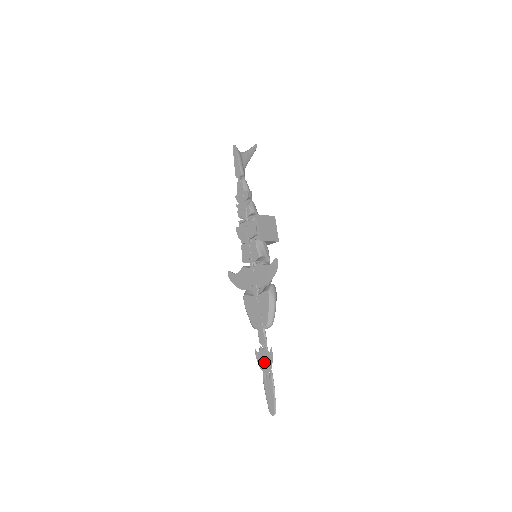
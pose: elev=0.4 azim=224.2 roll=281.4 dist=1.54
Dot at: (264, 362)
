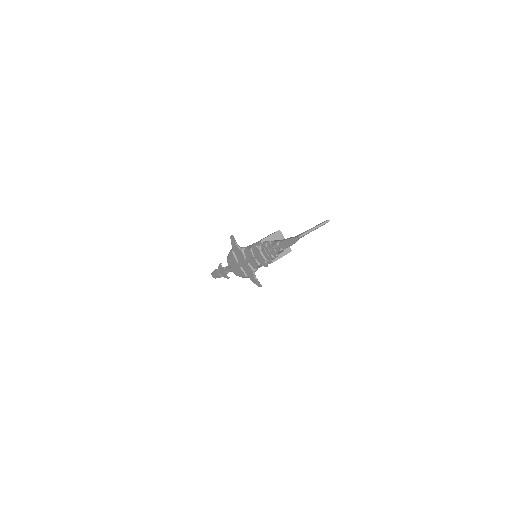
Dot at: (222, 271)
